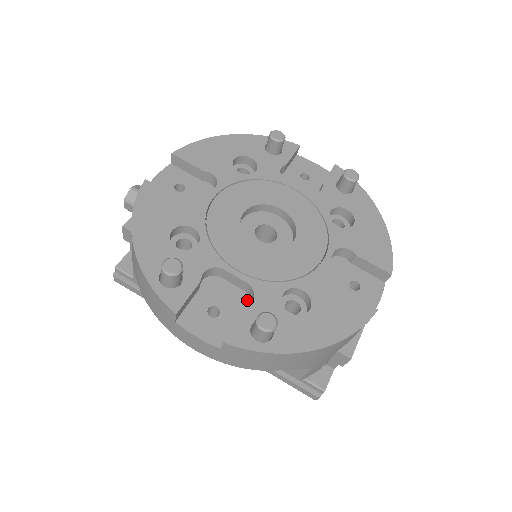
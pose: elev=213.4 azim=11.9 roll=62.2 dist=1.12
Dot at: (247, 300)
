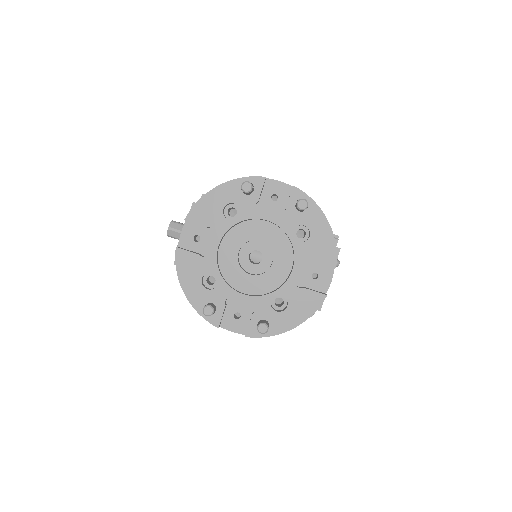
Dot at: (253, 304)
